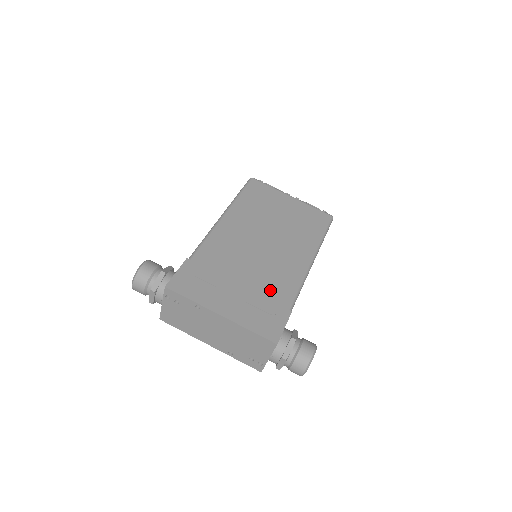
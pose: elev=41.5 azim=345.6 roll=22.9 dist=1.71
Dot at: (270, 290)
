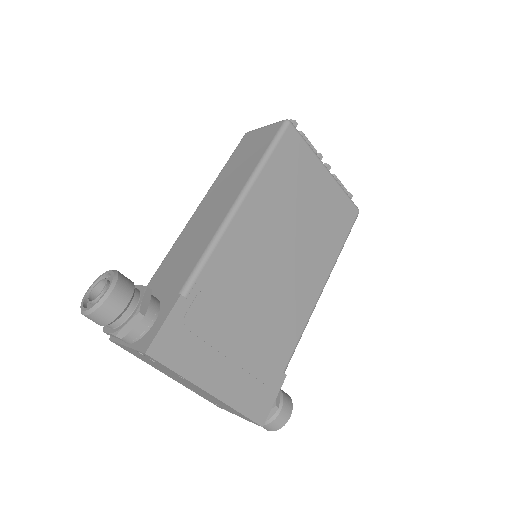
Dot at: (271, 345)
